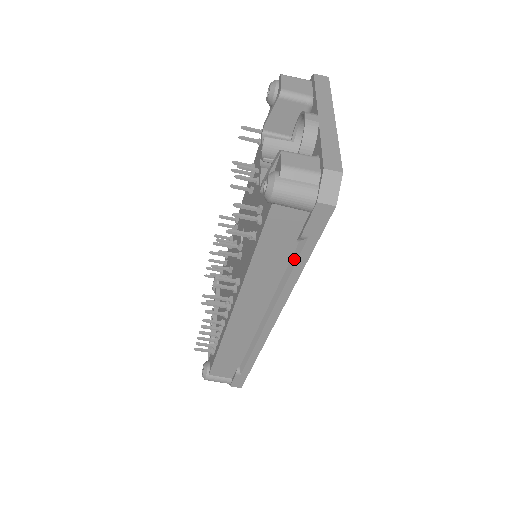
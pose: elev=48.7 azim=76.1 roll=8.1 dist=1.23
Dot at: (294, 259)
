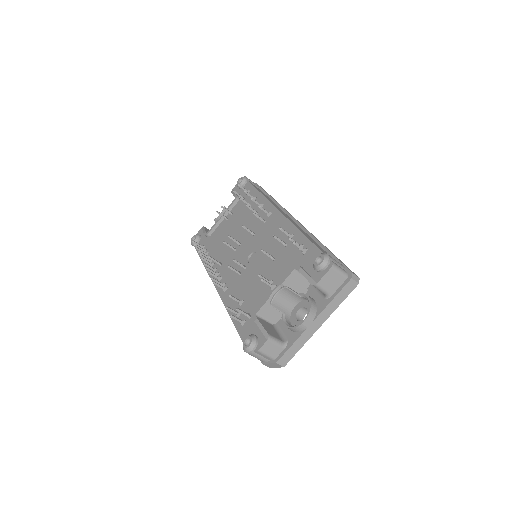
Dot at: occluded
